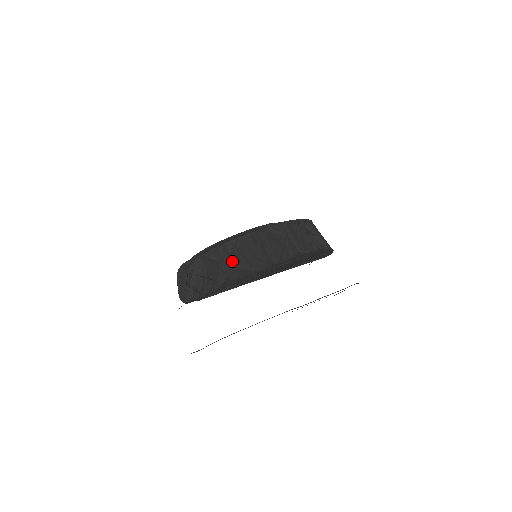
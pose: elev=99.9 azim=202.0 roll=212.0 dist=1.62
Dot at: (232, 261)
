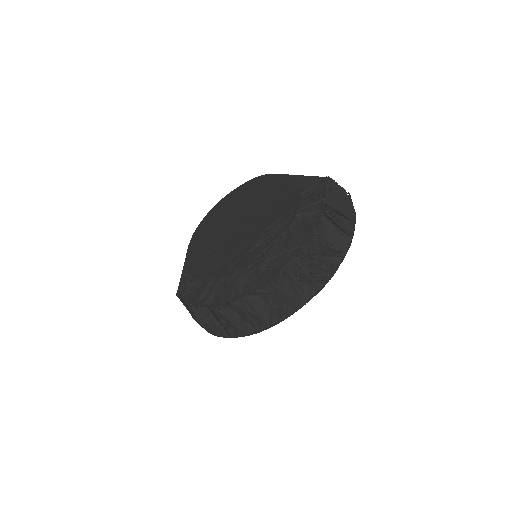
Dot at: (221, 317)
